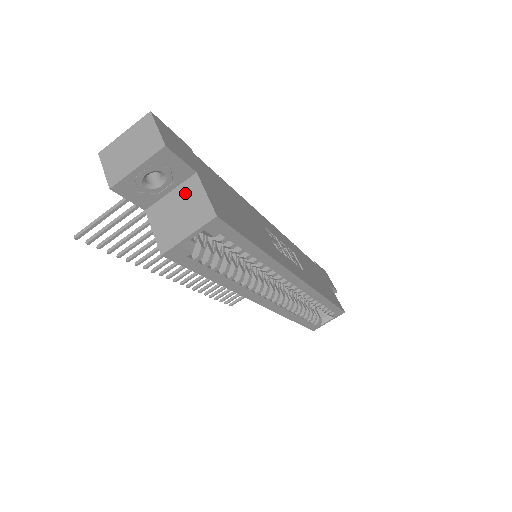
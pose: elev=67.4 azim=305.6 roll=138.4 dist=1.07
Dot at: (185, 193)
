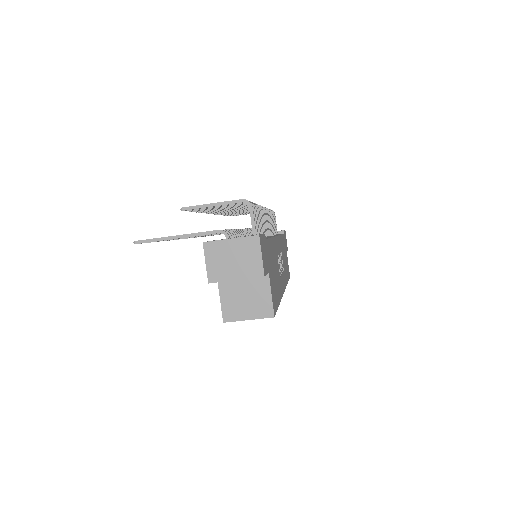
Dot at: (255, 284)
